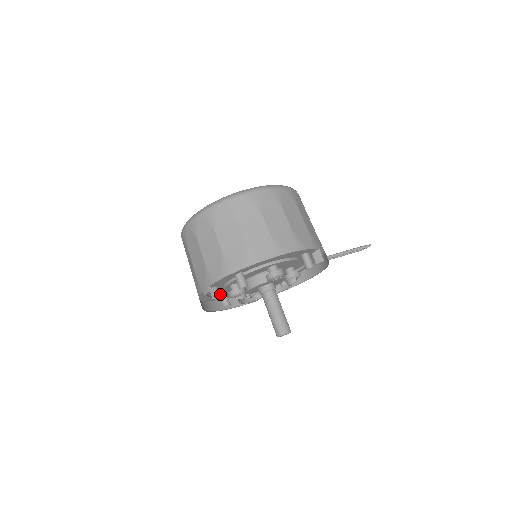
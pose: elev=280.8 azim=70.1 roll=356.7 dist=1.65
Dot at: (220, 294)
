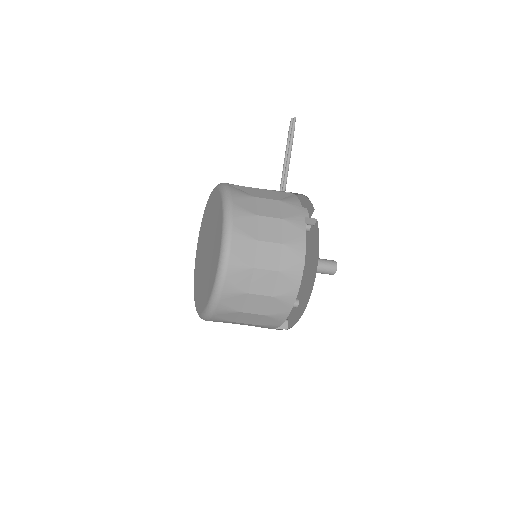
Dot at: occluded
